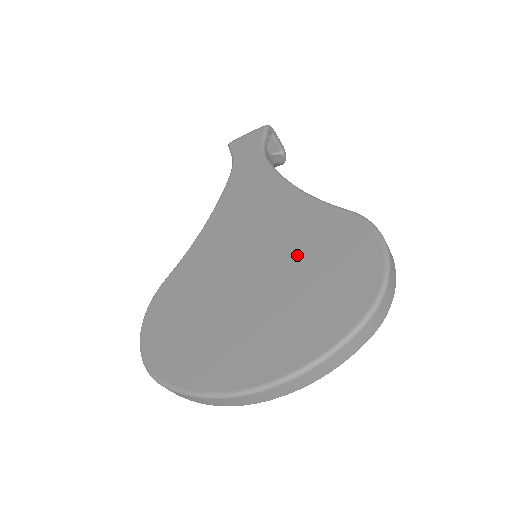
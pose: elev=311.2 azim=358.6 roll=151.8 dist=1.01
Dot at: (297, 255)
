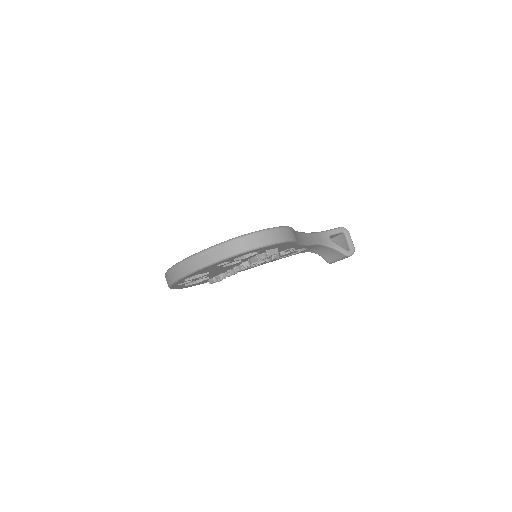
Dot at: occluded
